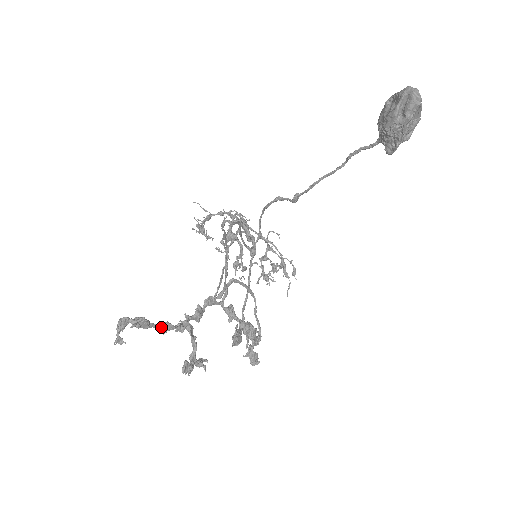
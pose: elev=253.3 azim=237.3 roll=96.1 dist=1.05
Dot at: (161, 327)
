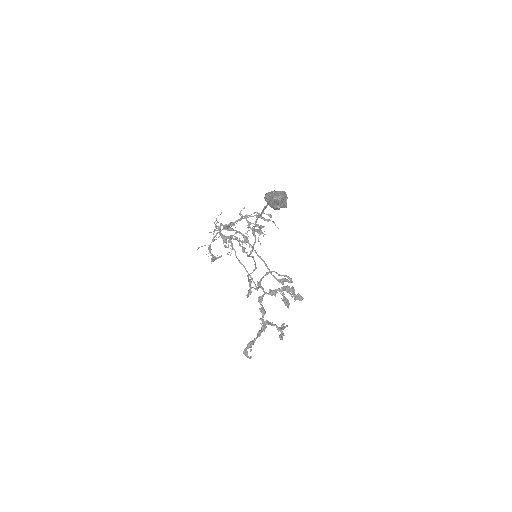
Dot at: (258, 336)
